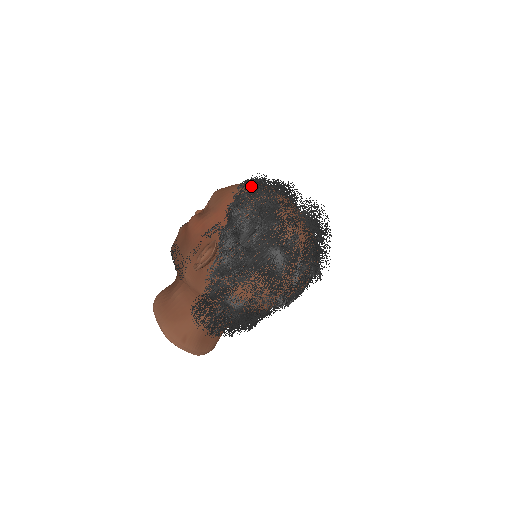
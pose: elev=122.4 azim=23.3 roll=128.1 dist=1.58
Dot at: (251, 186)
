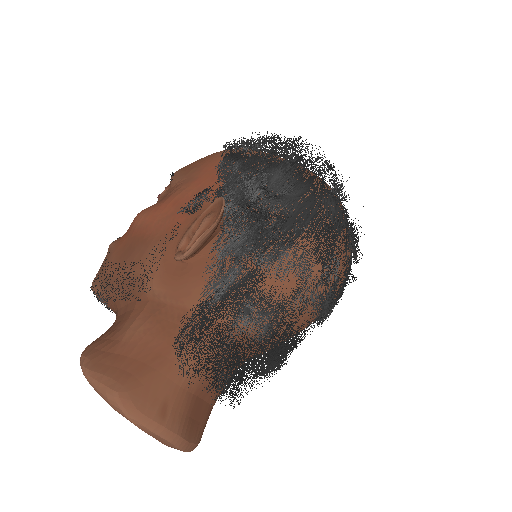
Dot at: occluded
